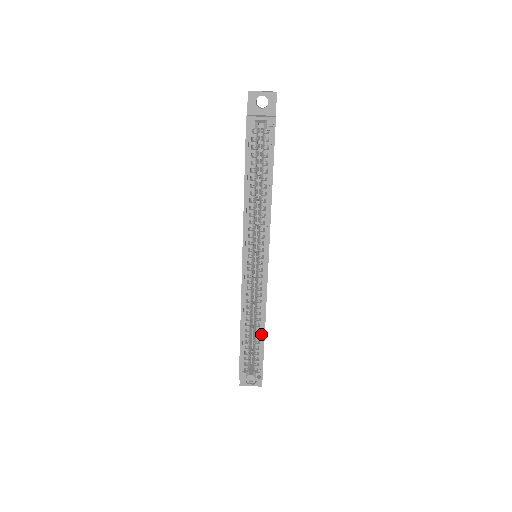
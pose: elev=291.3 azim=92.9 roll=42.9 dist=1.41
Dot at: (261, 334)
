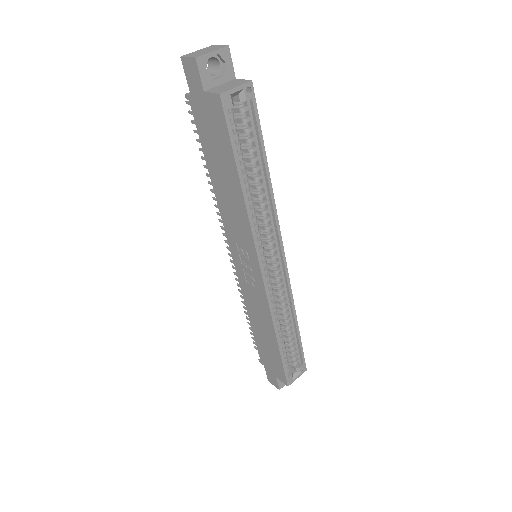
Dot at: (293, 329)
